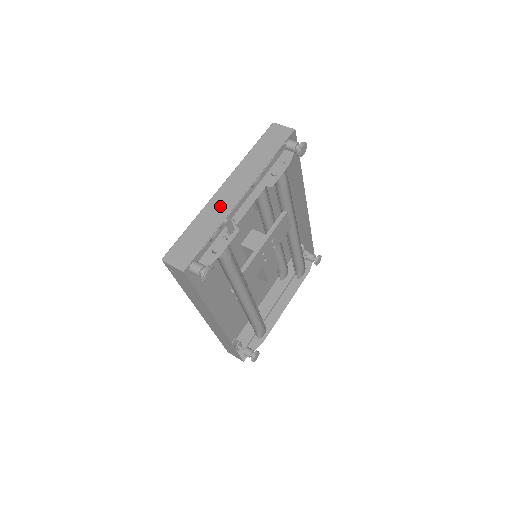
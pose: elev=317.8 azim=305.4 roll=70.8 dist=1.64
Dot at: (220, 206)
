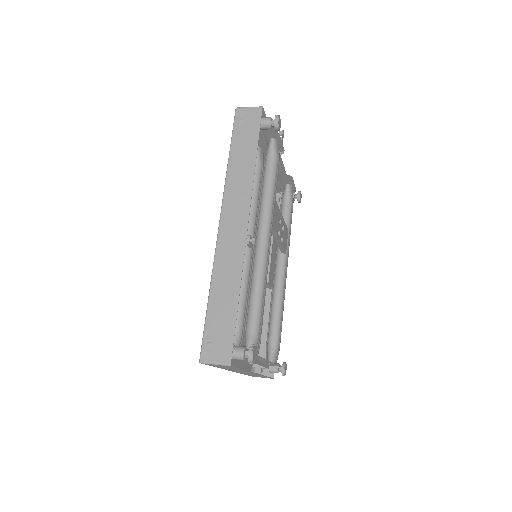
Dot at: occluded
